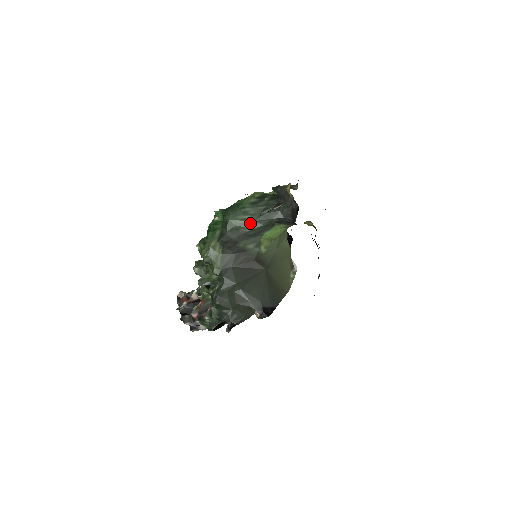
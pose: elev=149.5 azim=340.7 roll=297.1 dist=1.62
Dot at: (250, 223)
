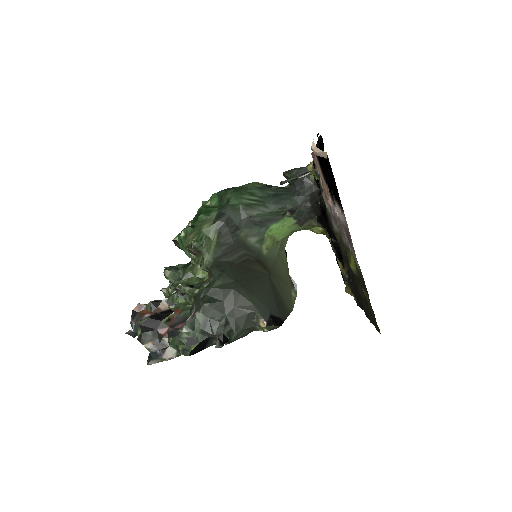
Dot at: (258, 205)
